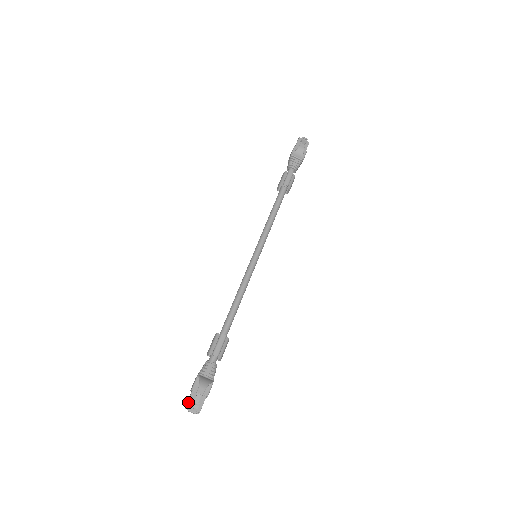
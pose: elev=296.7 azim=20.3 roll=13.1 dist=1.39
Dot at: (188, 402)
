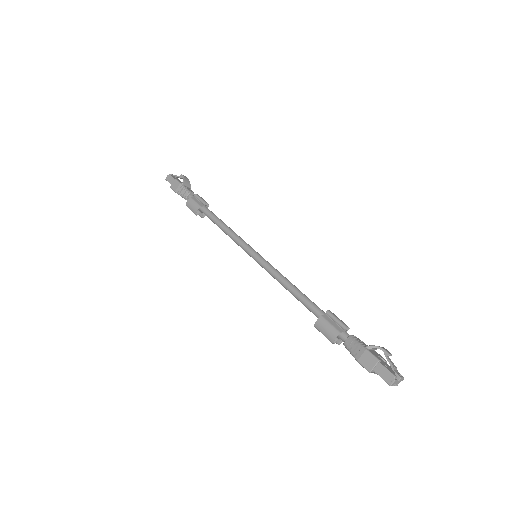
Dot at: (391, 372)
